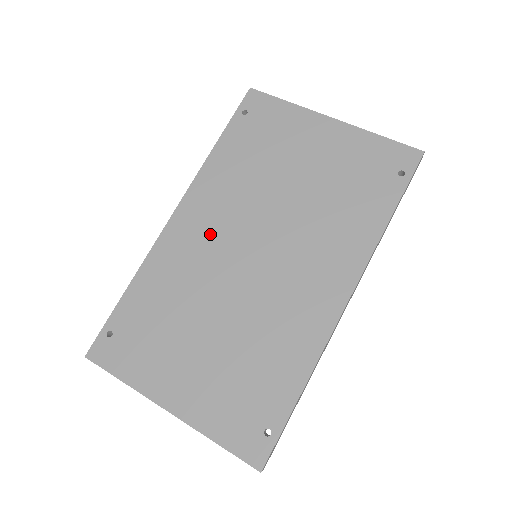
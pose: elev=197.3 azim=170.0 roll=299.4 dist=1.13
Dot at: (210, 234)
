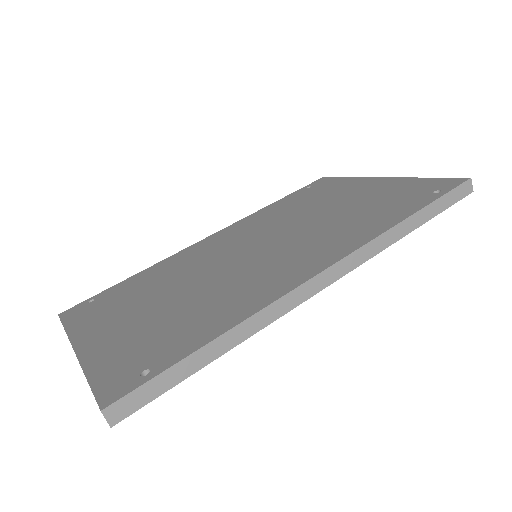
Dot at: (226, 243)
